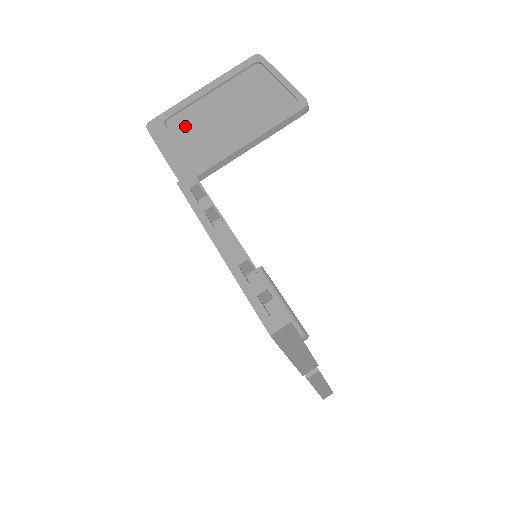
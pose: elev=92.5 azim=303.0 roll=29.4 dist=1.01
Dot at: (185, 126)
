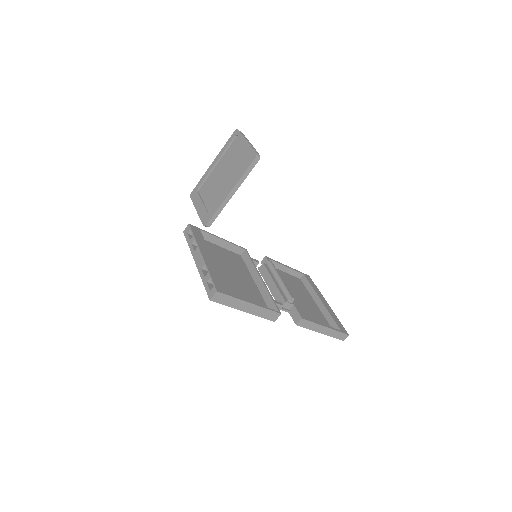
Dot at: (207, 189)
